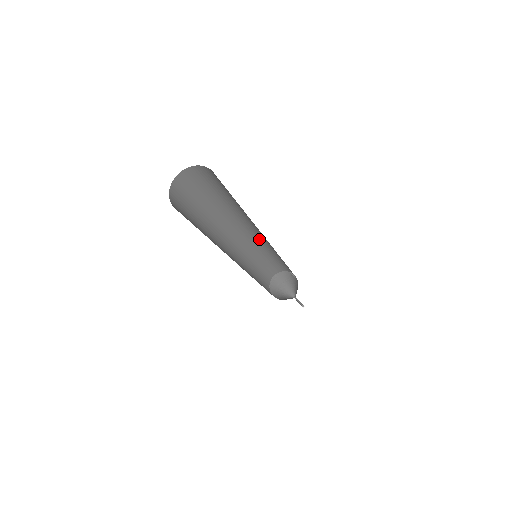
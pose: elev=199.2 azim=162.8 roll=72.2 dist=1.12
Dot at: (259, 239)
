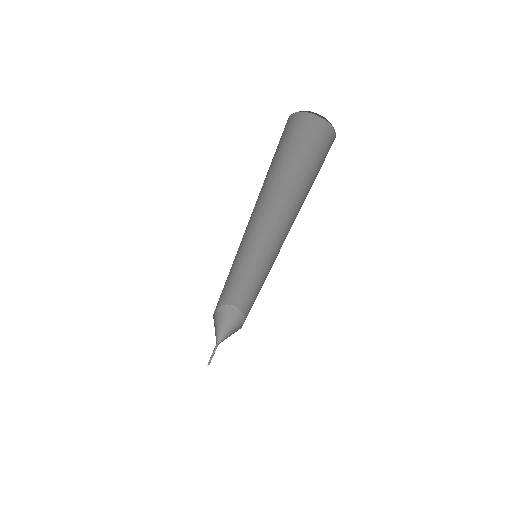
Dot at: (251, 242)
